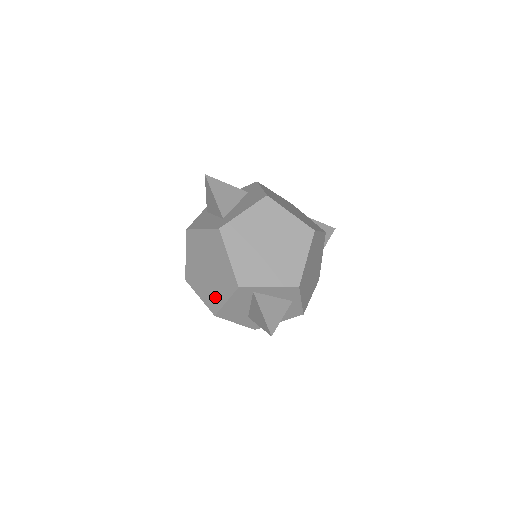
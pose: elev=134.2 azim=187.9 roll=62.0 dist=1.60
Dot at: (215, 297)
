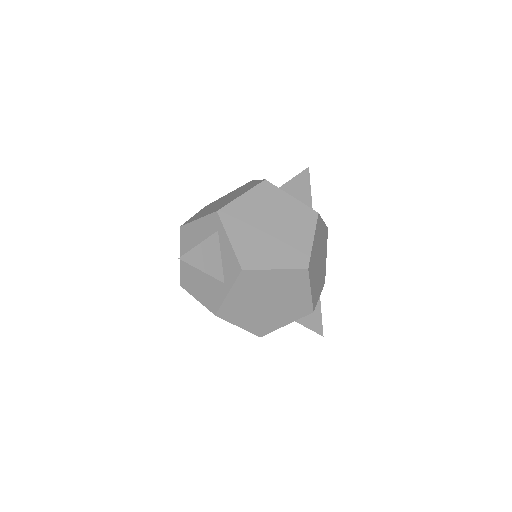
Dot at: occluded
